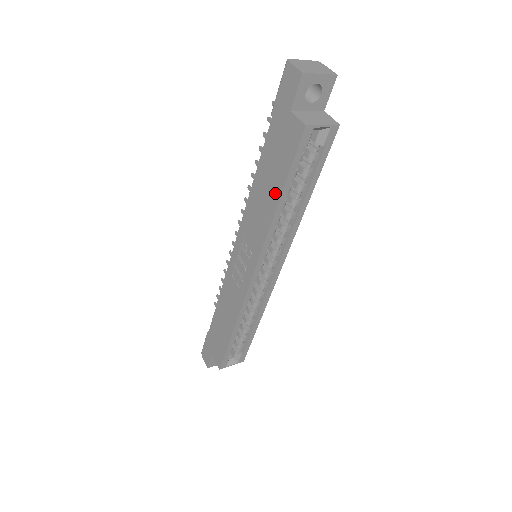
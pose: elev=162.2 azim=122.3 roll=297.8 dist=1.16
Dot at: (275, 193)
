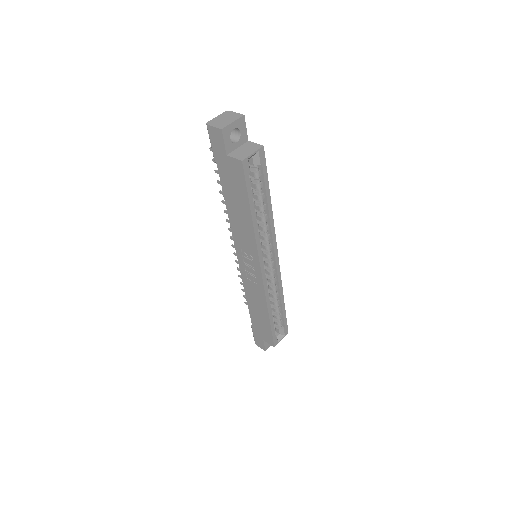
Dot at: (246, 211)
